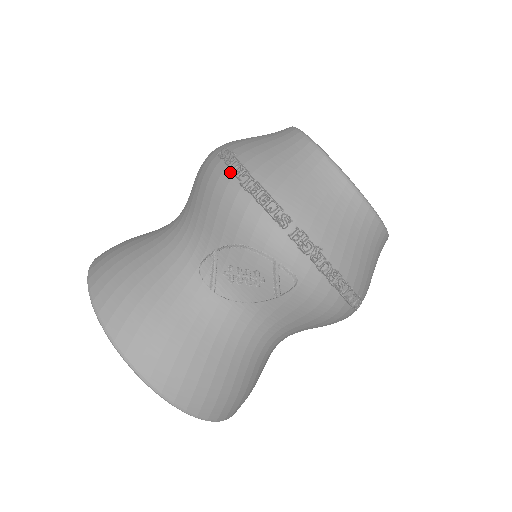
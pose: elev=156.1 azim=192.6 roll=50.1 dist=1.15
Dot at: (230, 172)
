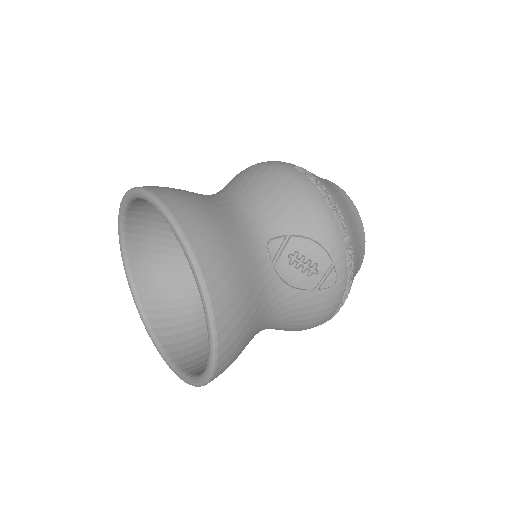
Dot at: (316, 186)
